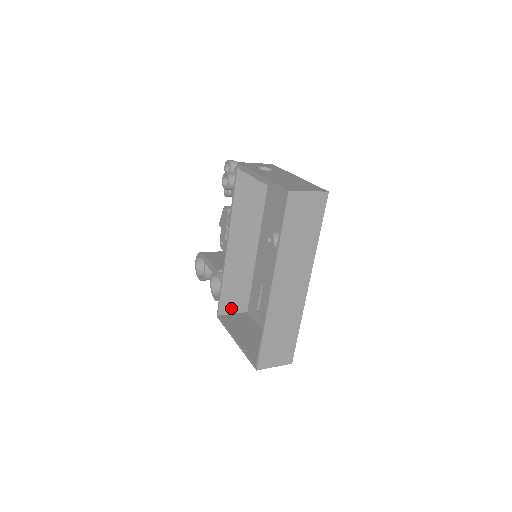
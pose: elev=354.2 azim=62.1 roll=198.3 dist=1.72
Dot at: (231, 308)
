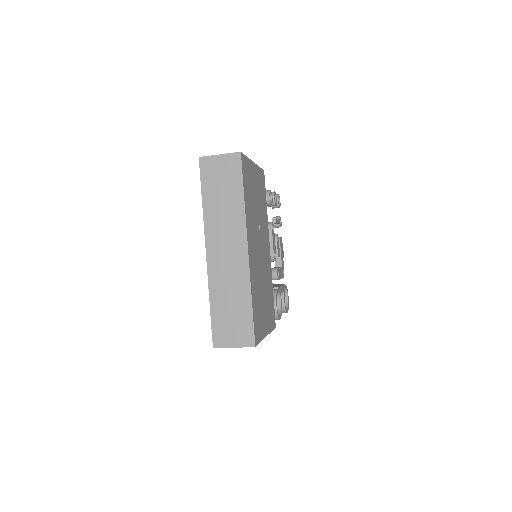
Dot at: occluded
